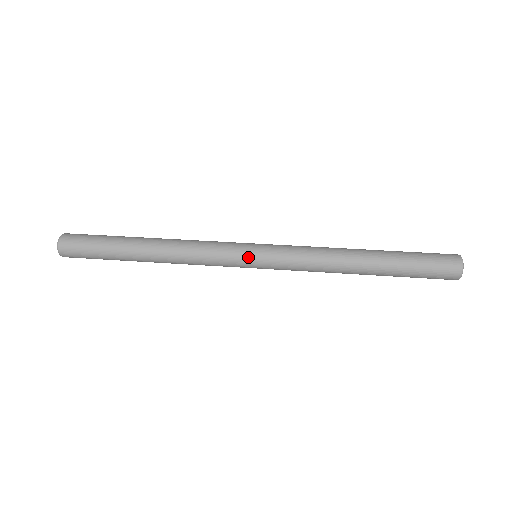
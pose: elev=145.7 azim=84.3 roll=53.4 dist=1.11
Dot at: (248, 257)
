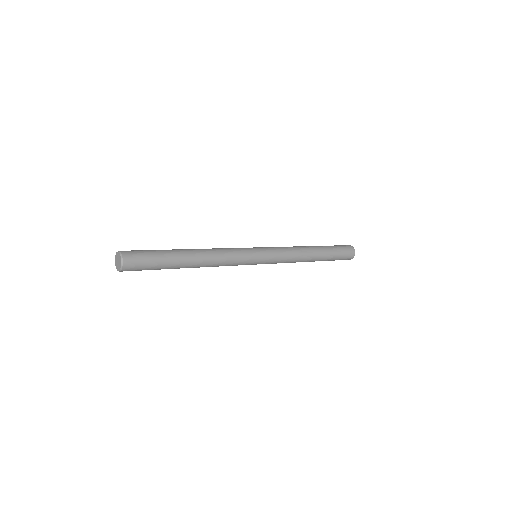
Dot at: (256, 252)
